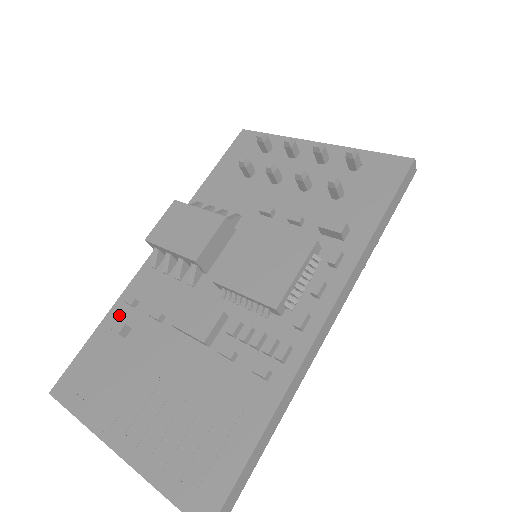
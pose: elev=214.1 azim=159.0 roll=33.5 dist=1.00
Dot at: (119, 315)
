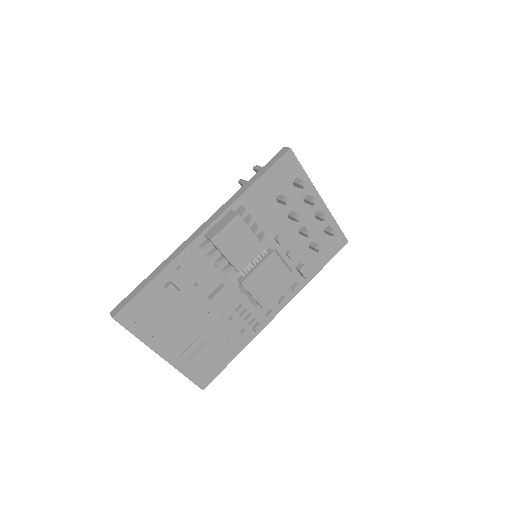
Dot at: (170, 276)
